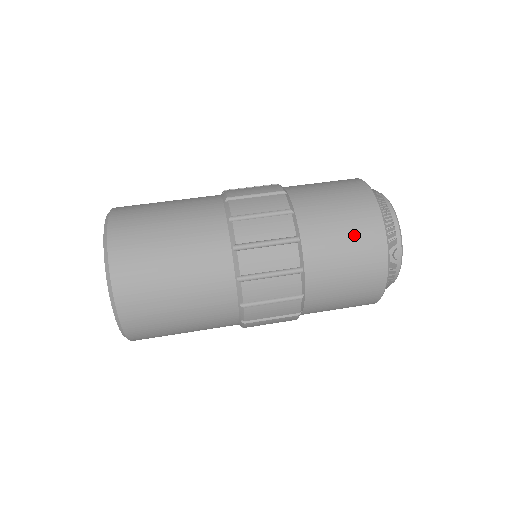
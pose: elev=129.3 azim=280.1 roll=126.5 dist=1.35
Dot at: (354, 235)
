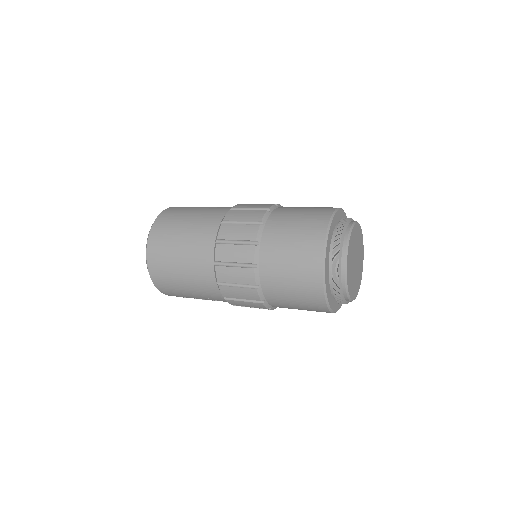
Dot at: occluded
